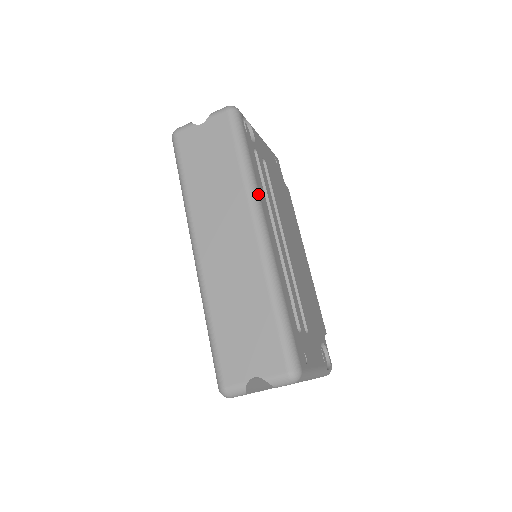
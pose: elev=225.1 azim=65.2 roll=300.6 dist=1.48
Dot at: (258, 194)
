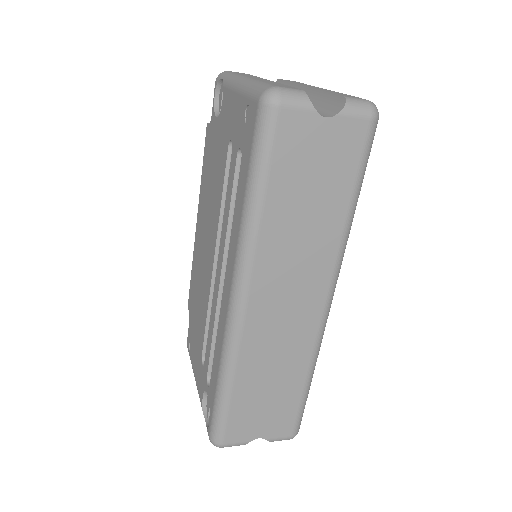
Dot at: (343, 255)
